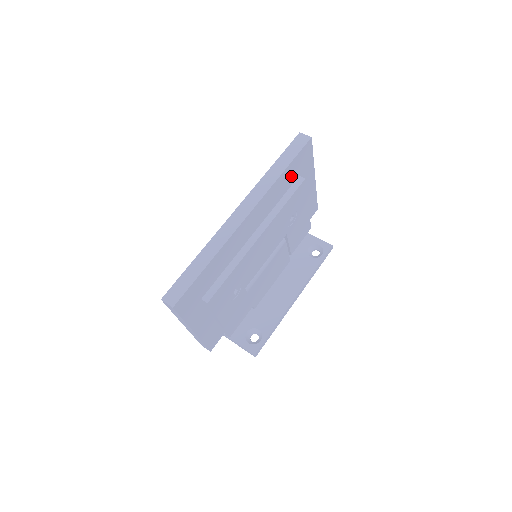
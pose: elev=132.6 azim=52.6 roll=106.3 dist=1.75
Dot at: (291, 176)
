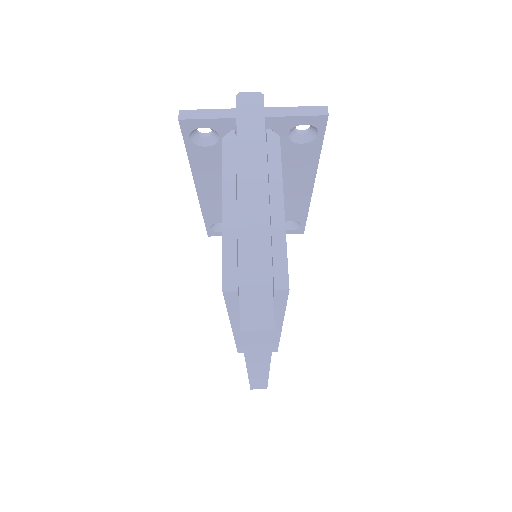
Dot at: occluded
